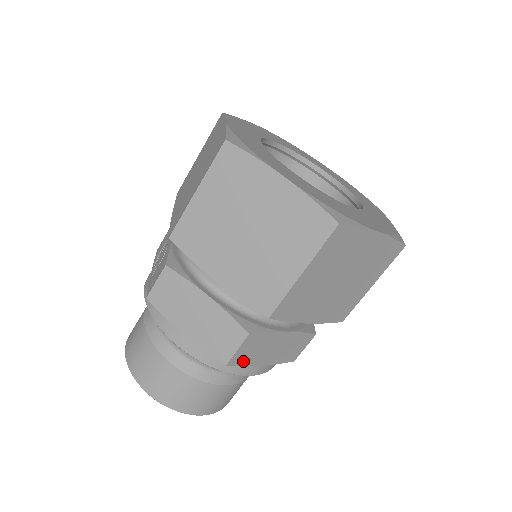
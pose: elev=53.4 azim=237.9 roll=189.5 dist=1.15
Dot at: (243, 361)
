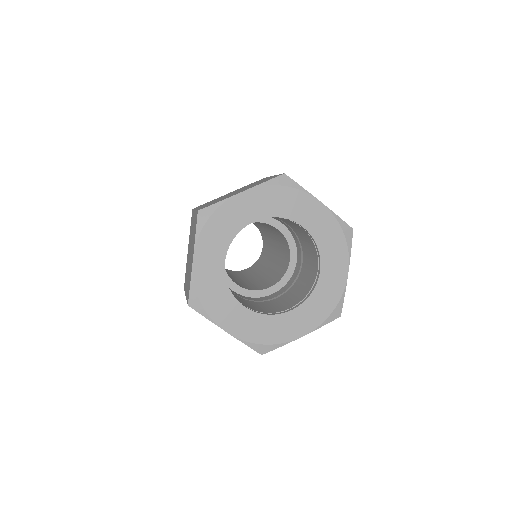
Dot at: occluded
